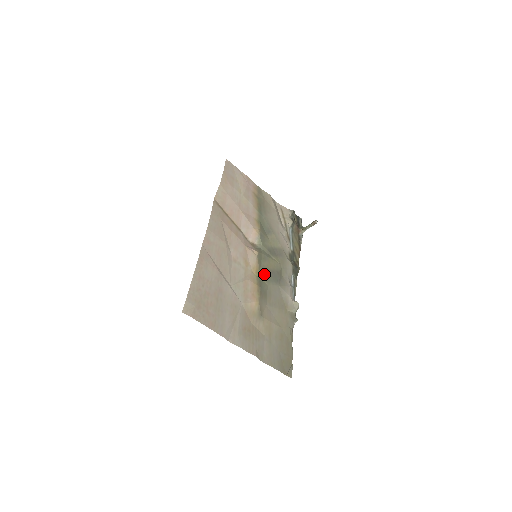
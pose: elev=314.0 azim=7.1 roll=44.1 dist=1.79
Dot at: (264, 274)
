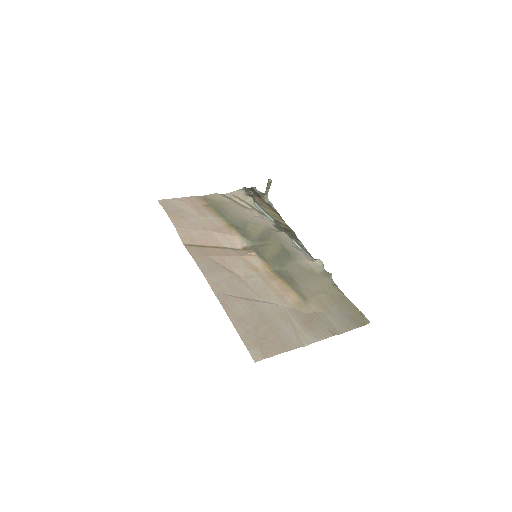
Dot at: (275, 264)
